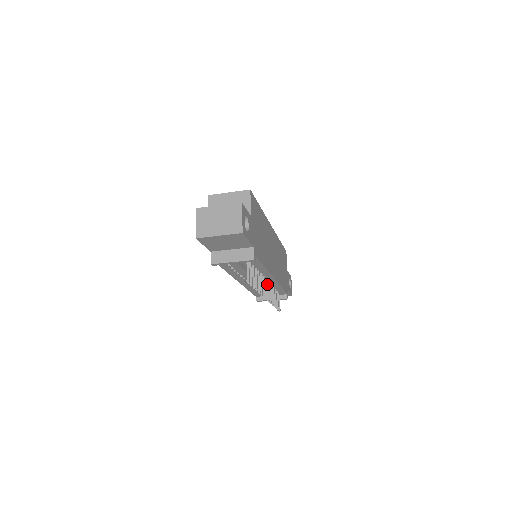
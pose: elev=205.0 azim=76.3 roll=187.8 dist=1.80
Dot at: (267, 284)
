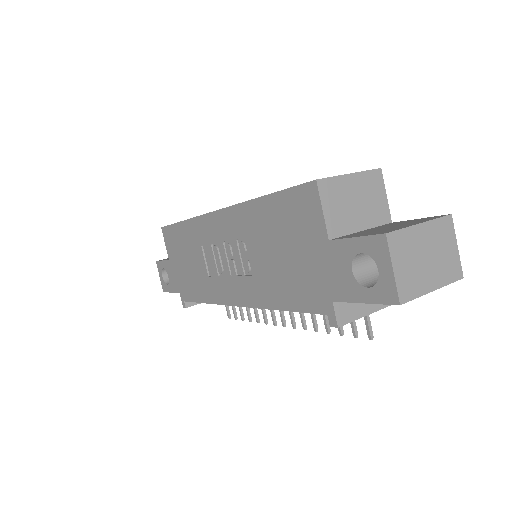
Dot at: occluded
